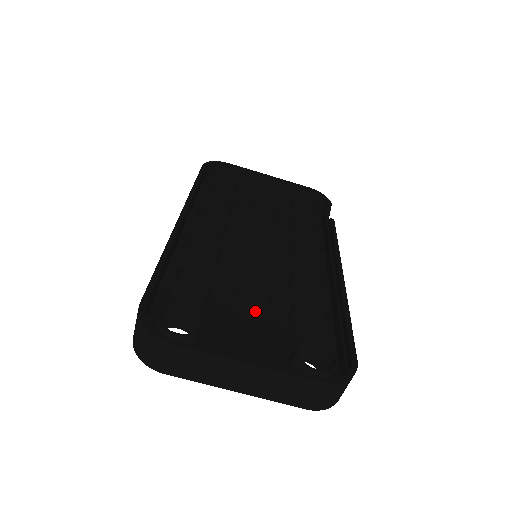
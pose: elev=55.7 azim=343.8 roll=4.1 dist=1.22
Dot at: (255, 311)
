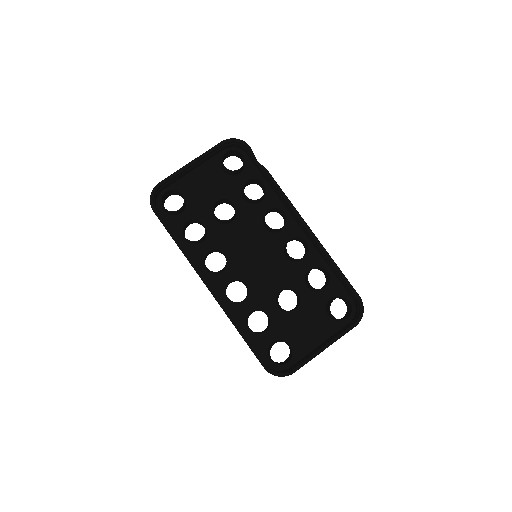
Dot at: (297, 308)
